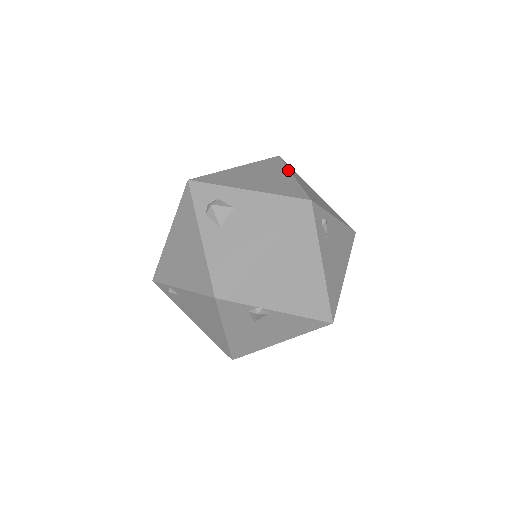
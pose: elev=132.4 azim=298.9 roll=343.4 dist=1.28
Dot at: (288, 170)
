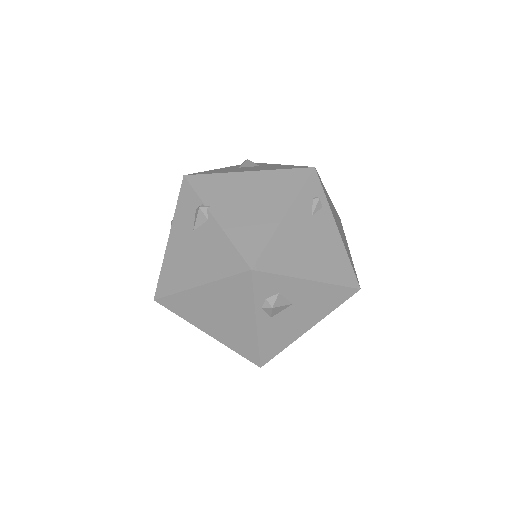
Dot at: (331, 201)
